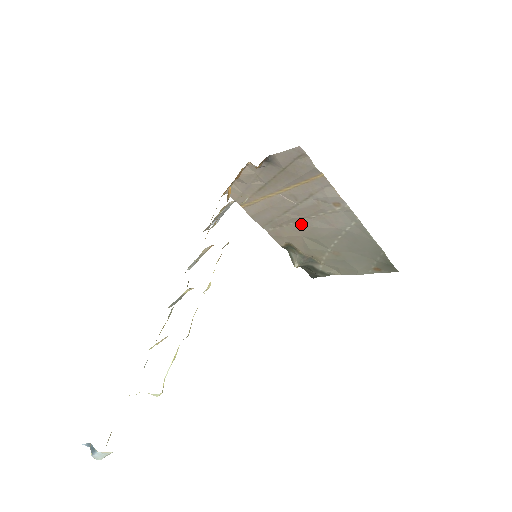
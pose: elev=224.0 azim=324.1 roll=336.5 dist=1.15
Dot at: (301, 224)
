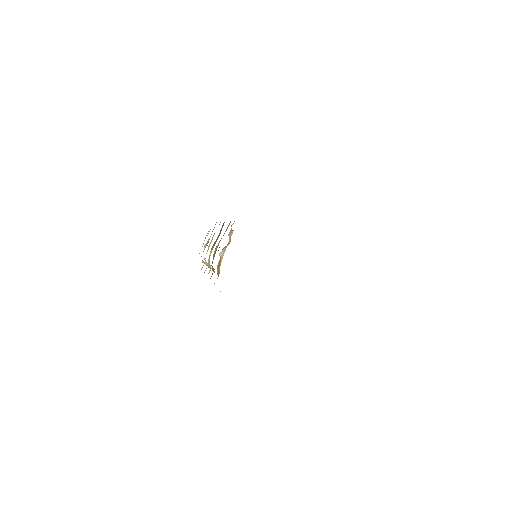
Dot at: occluded
